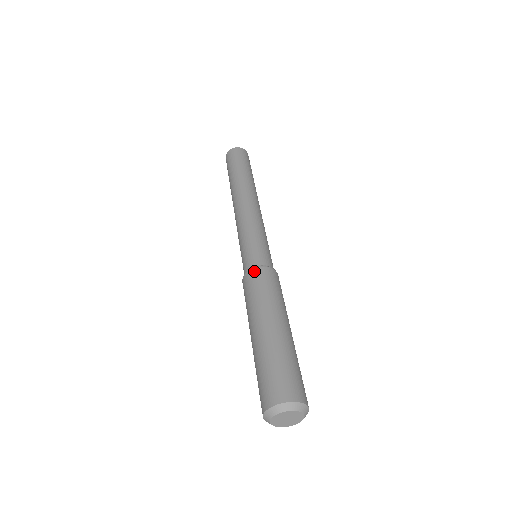
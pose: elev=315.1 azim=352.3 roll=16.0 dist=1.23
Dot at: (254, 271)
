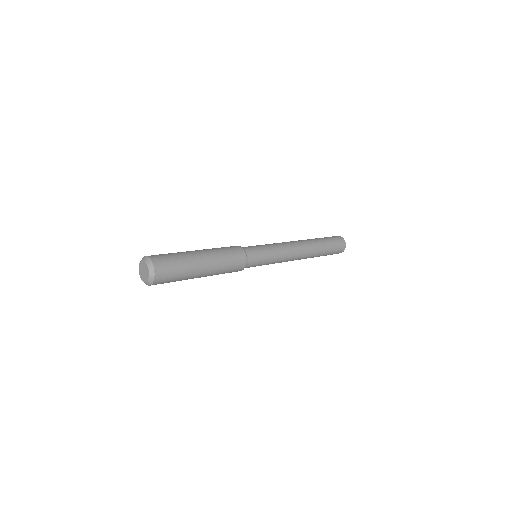
Dot at: (236, 246)
